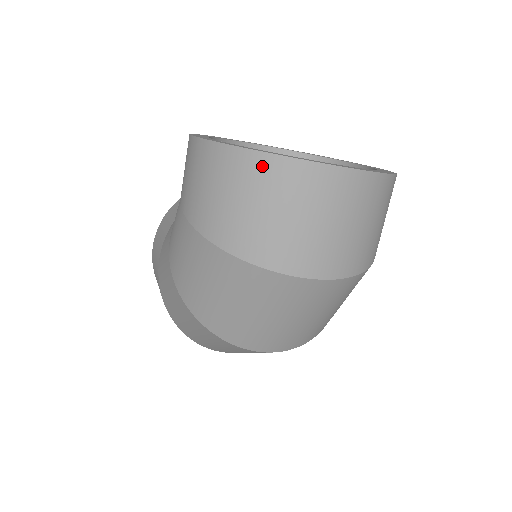
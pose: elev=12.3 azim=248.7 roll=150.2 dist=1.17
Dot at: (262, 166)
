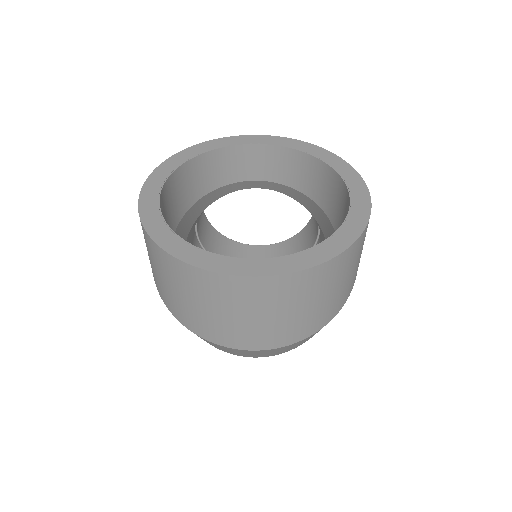
Dot at: (175, 267)
